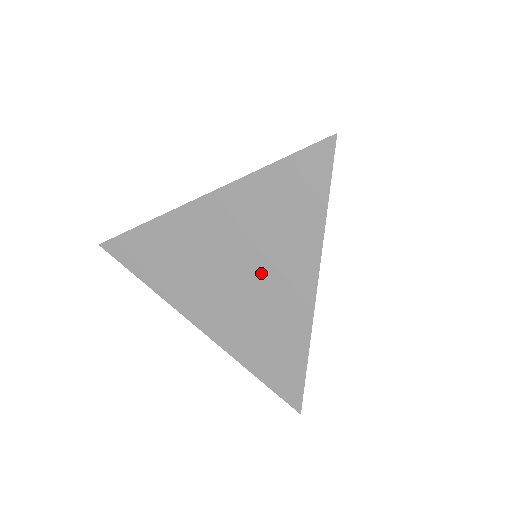
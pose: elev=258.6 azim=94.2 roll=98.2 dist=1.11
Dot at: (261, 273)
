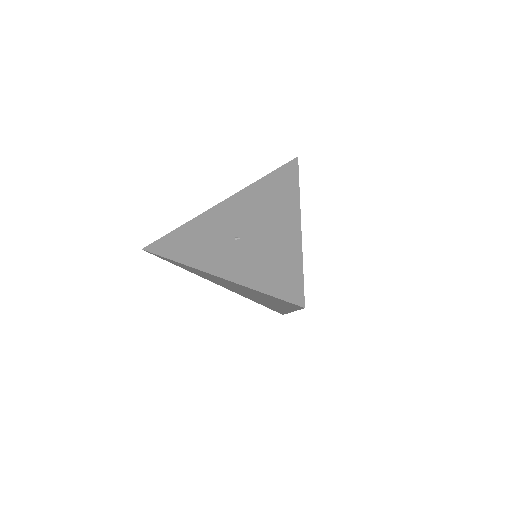
Dot at: occluded
